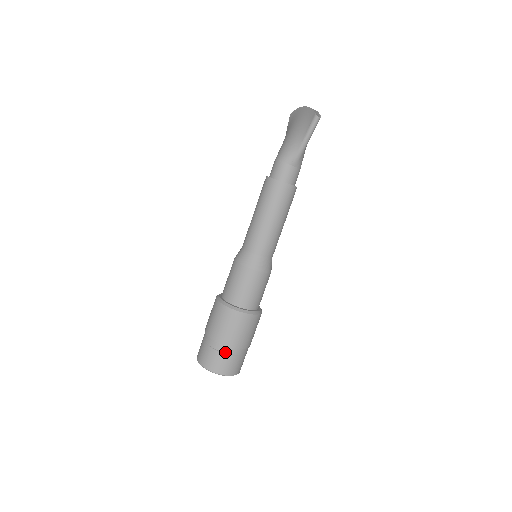
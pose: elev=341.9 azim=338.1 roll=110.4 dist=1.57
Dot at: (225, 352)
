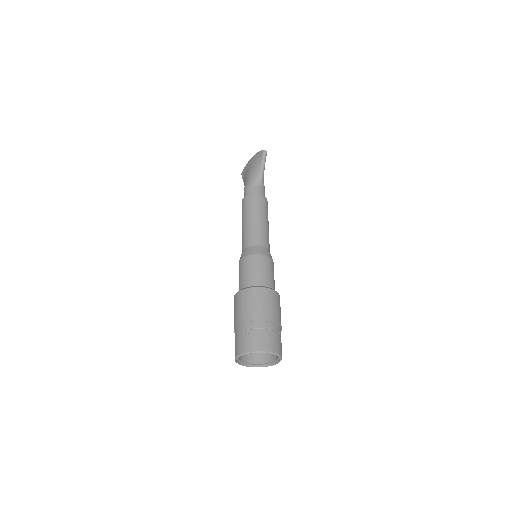
Dot at: (263, 328)
